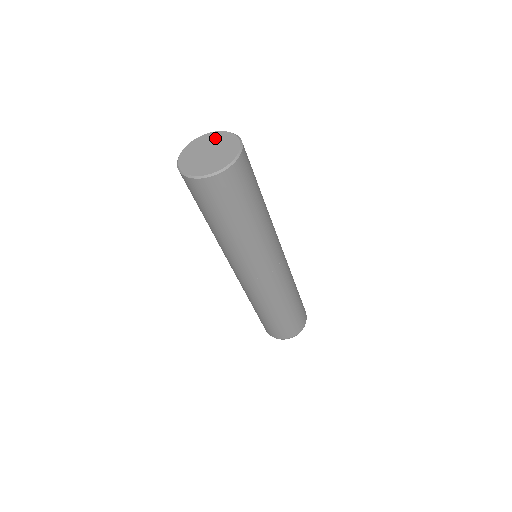
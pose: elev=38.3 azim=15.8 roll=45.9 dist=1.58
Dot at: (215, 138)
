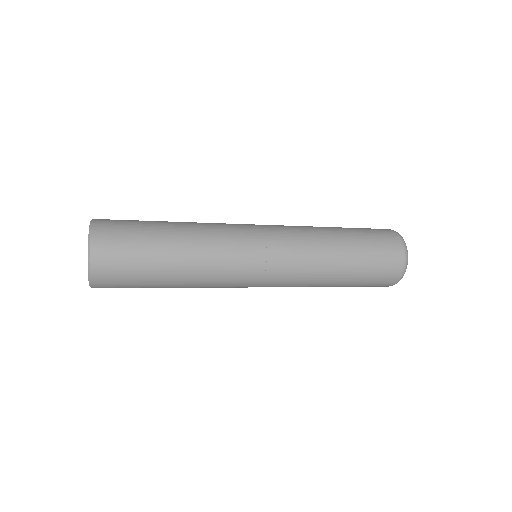
Dot at: occluded
